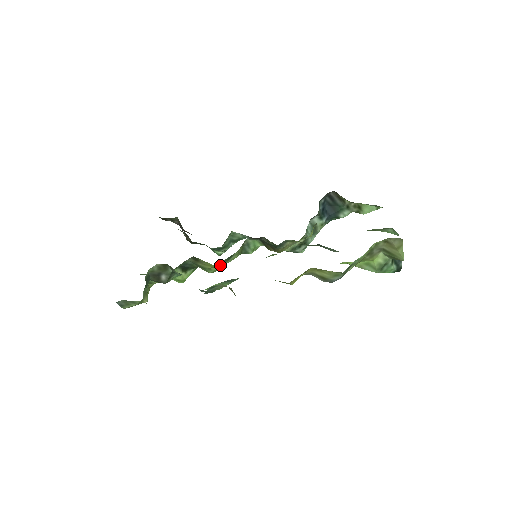
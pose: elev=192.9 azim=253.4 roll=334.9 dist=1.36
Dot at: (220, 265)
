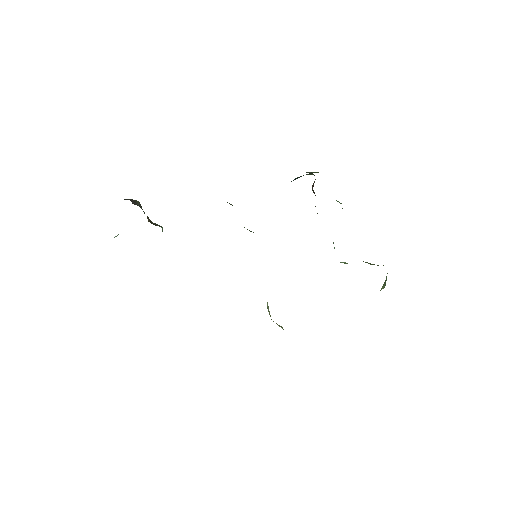
Dot at: occluded
